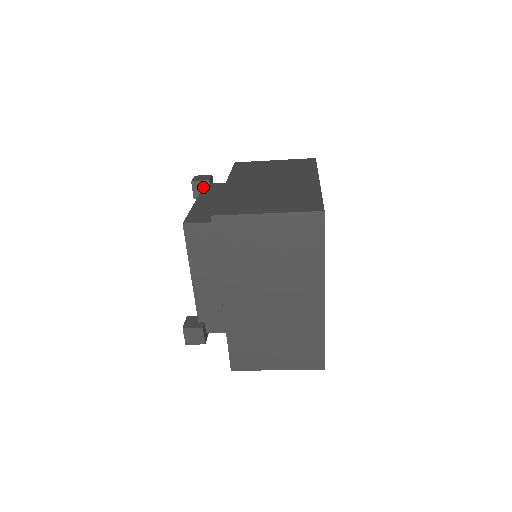
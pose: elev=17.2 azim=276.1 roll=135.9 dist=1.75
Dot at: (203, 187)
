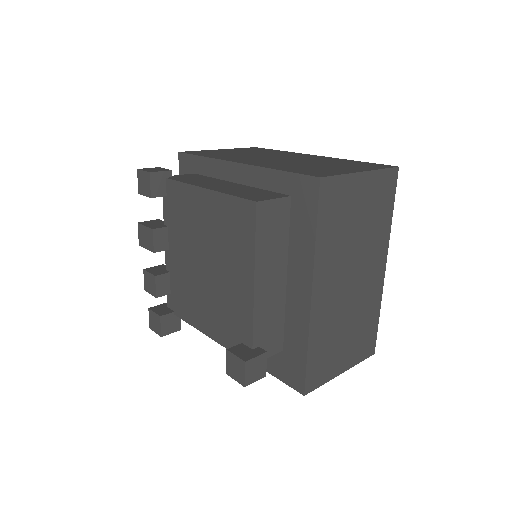
Dot at: (170, 178)
